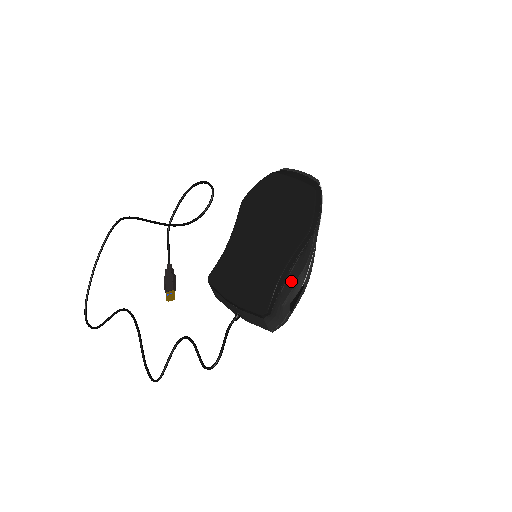
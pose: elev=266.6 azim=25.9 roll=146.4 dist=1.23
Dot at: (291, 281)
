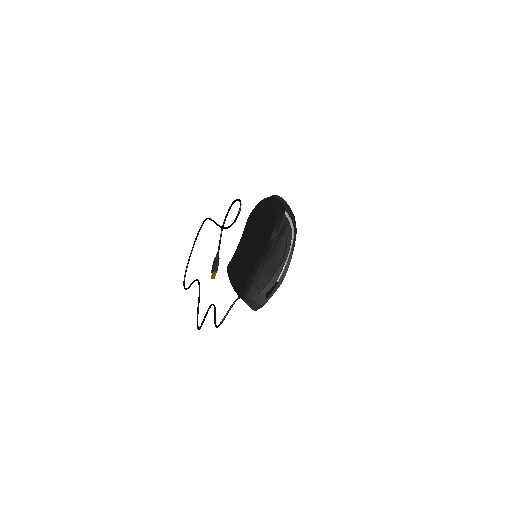
Dot at: (265, 277)
